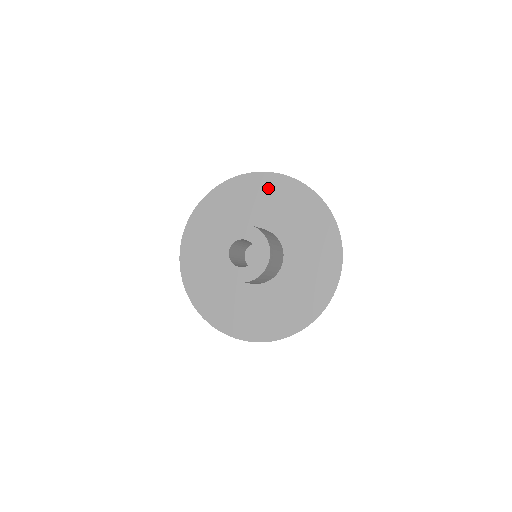
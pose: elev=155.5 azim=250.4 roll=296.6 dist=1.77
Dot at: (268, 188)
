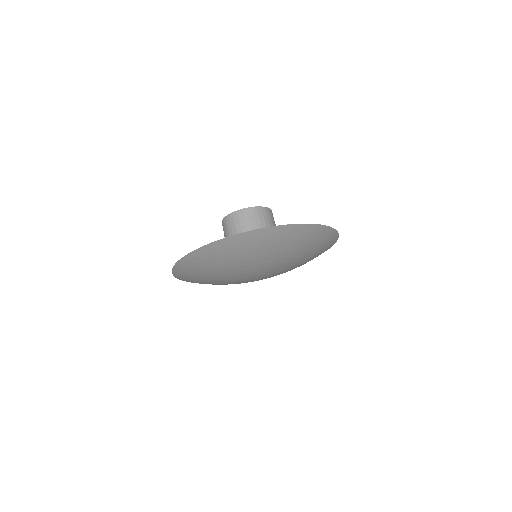
Dot at: occluded
